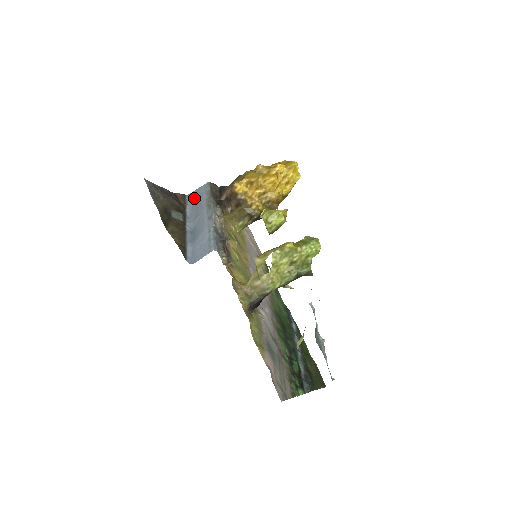
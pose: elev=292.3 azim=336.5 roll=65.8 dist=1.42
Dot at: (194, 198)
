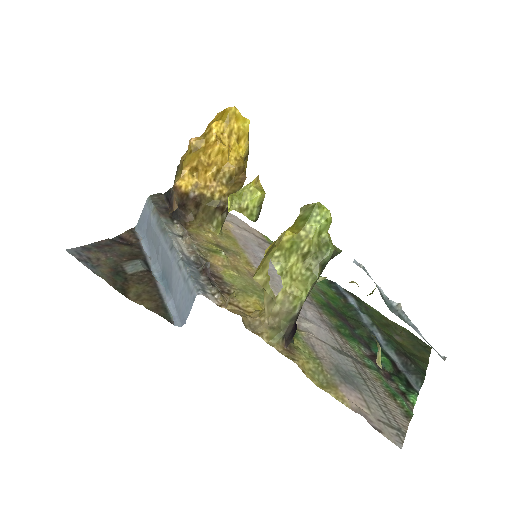
Dot at: (144, 227)
